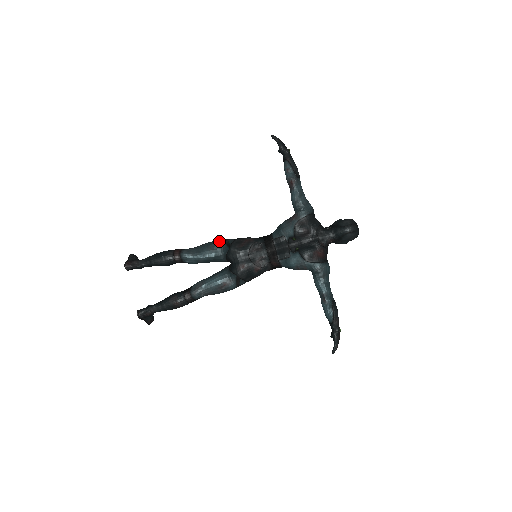
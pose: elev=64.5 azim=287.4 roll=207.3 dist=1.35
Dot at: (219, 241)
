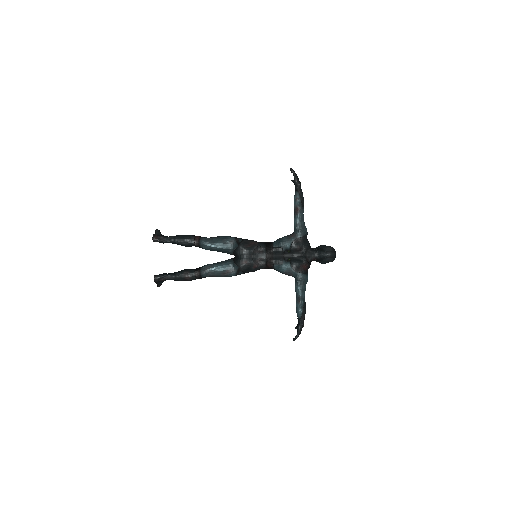
Dot at: (231, 238)
